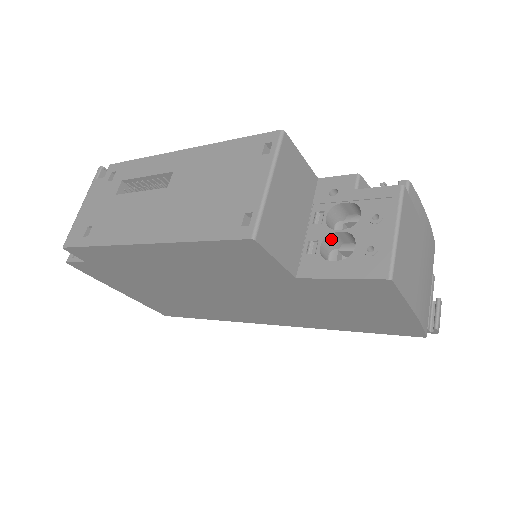
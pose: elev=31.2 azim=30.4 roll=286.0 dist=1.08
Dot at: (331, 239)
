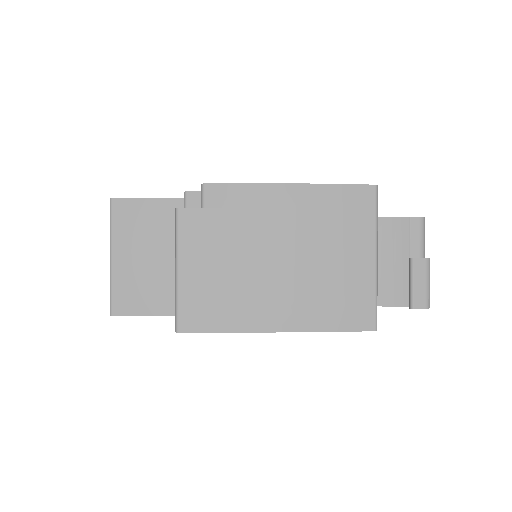
Dot at: occluded
